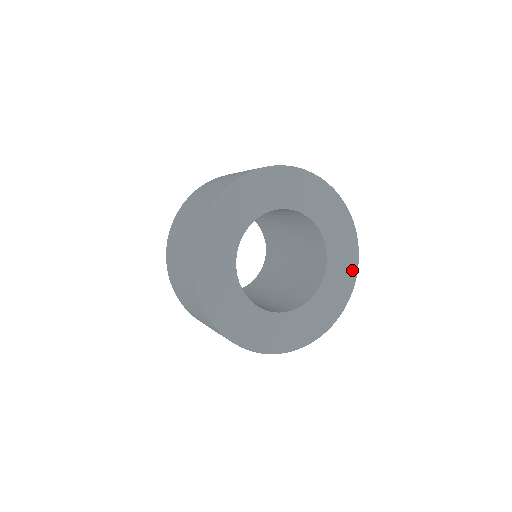
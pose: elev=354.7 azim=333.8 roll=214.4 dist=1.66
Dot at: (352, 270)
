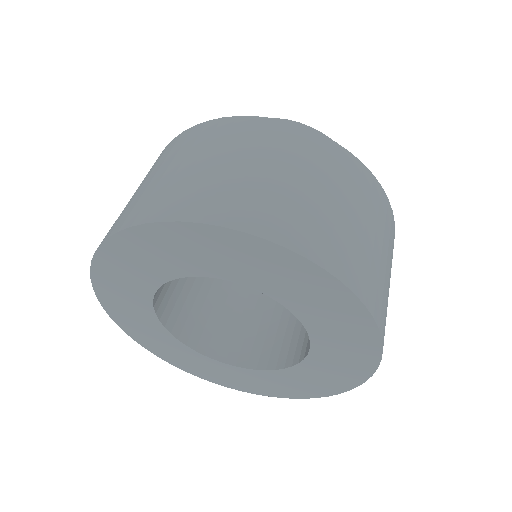
Dot at: (343, 298)
